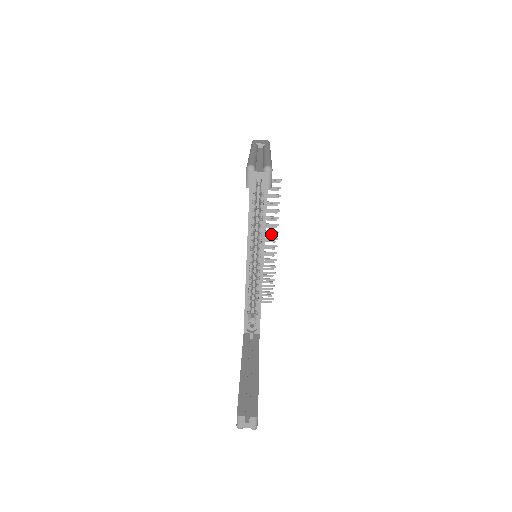
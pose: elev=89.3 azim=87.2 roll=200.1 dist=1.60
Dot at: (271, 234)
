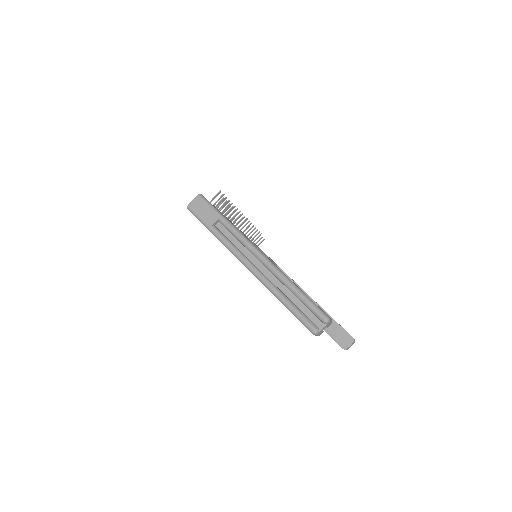
Dot at: (240, 221)
